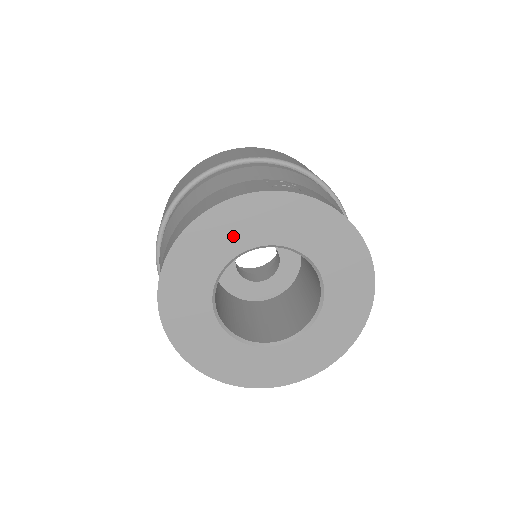
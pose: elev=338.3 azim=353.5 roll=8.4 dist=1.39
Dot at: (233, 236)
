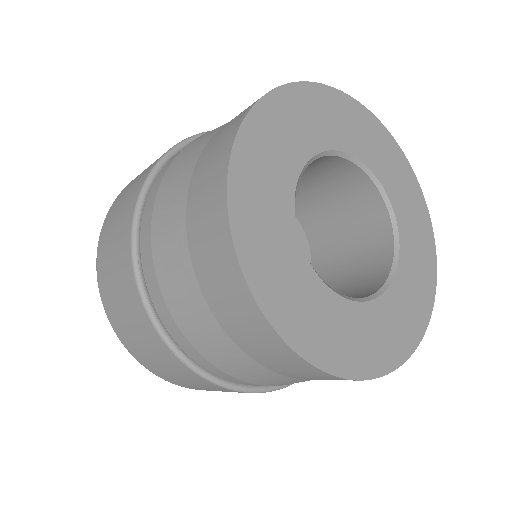
Dot at: (368, 145)
